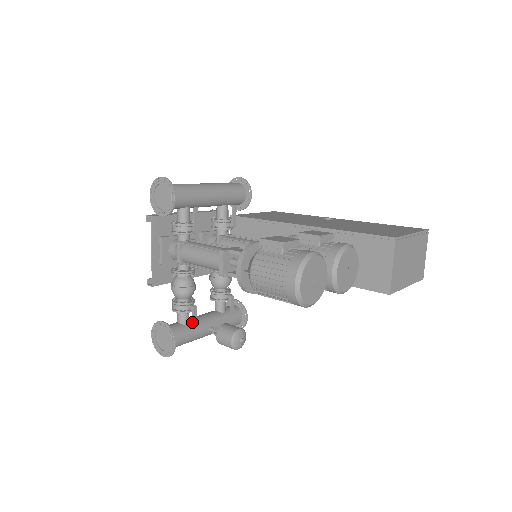
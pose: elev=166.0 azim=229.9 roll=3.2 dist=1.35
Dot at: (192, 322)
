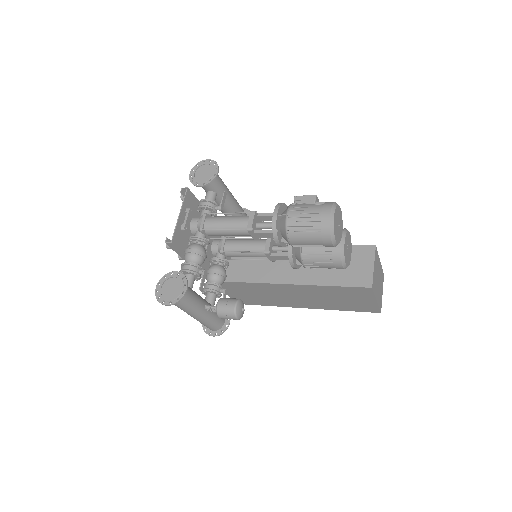
Dot at: (194, 291)
